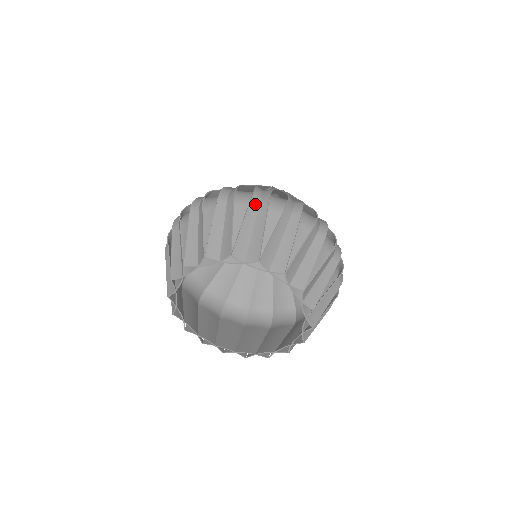
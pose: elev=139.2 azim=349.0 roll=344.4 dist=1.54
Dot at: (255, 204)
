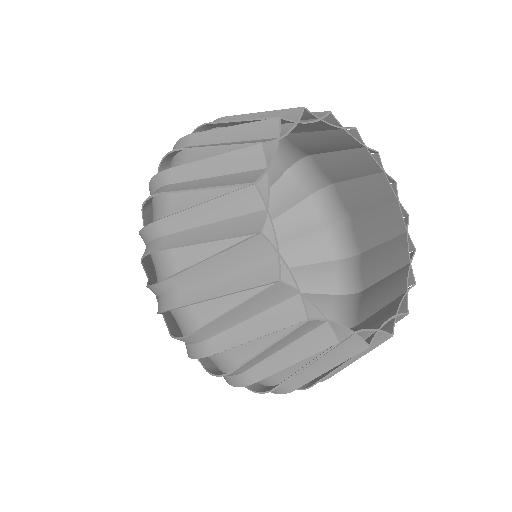
Dot at: occluded
